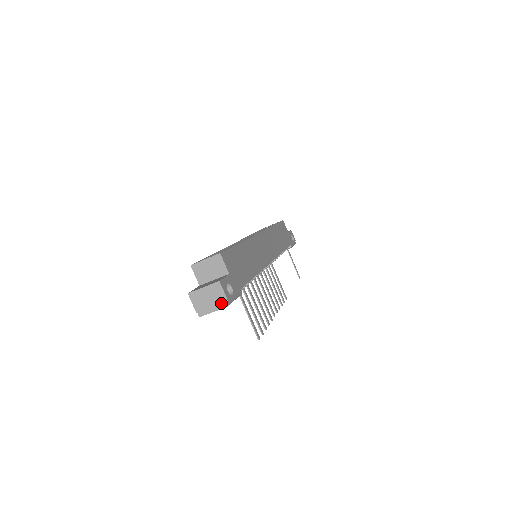
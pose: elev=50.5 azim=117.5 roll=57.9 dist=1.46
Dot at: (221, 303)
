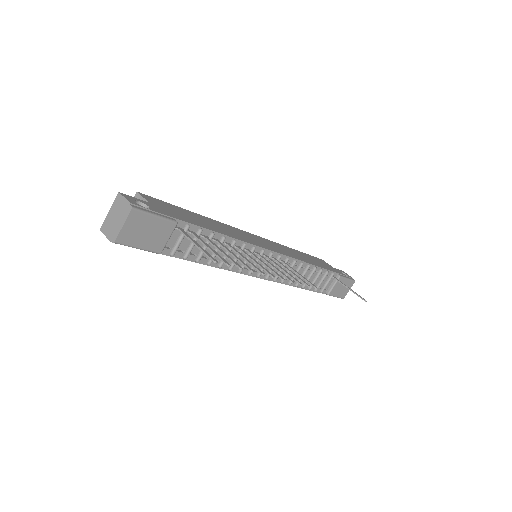
Dot at: (126, 211)
